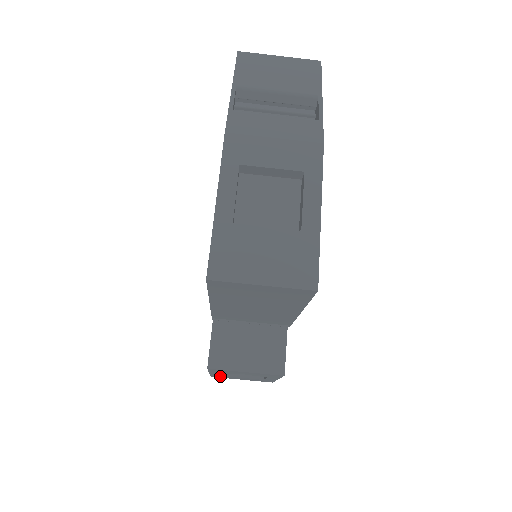
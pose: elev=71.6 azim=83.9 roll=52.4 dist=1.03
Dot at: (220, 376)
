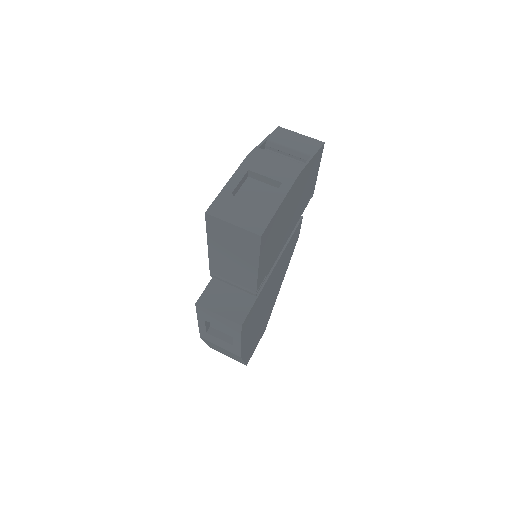
Dot at: (205, 334)
